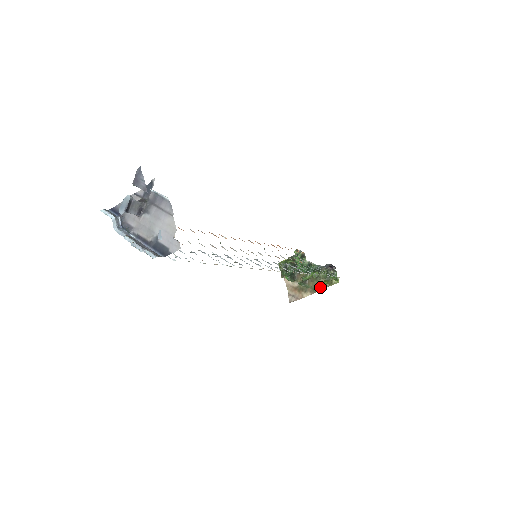
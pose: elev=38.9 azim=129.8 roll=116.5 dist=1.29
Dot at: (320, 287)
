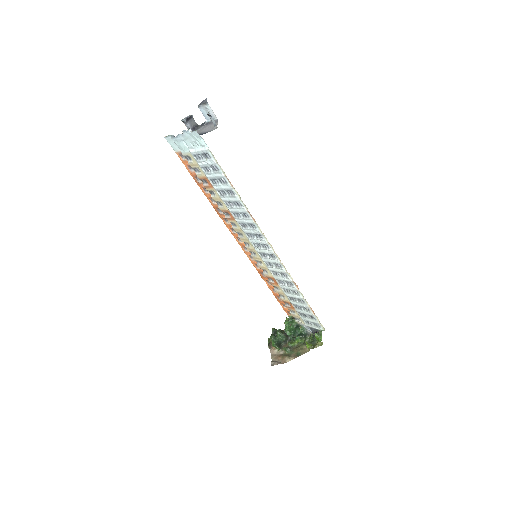
Dot at: (304, 351)
